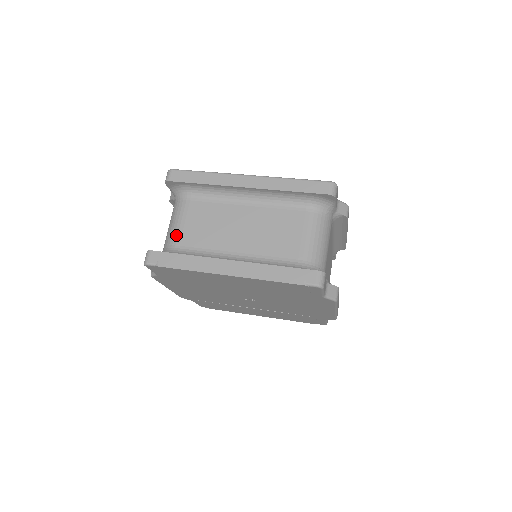
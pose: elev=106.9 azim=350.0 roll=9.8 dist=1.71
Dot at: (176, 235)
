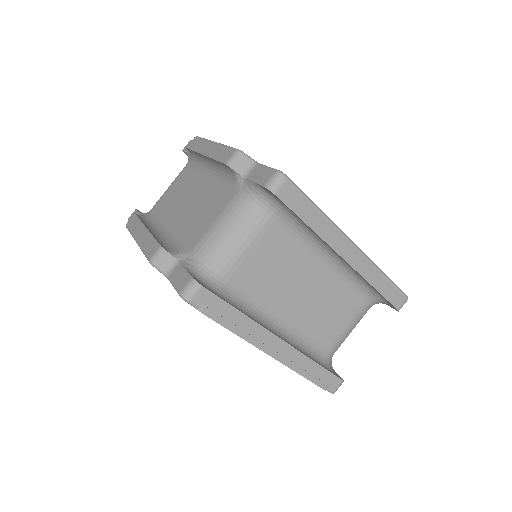
Dot at: (232, 261)
